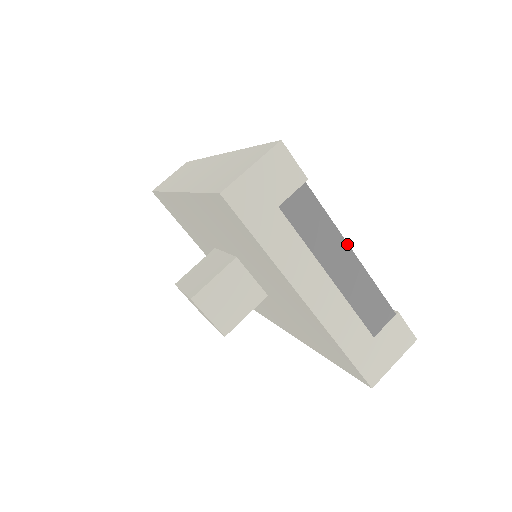
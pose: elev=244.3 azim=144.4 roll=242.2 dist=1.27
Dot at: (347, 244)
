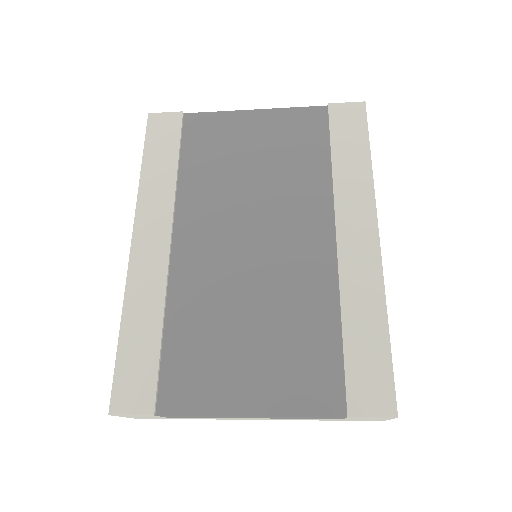
Dot at: (236, 416)
